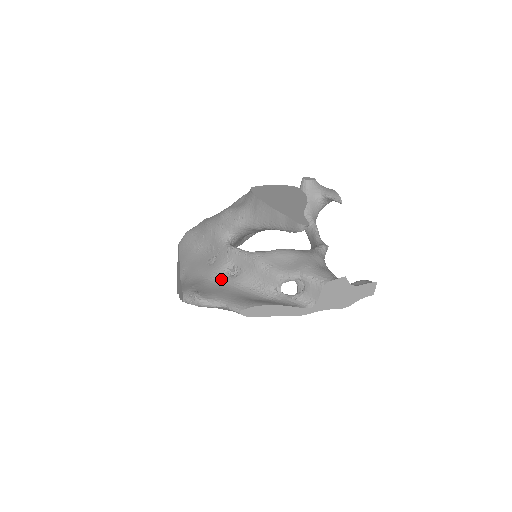
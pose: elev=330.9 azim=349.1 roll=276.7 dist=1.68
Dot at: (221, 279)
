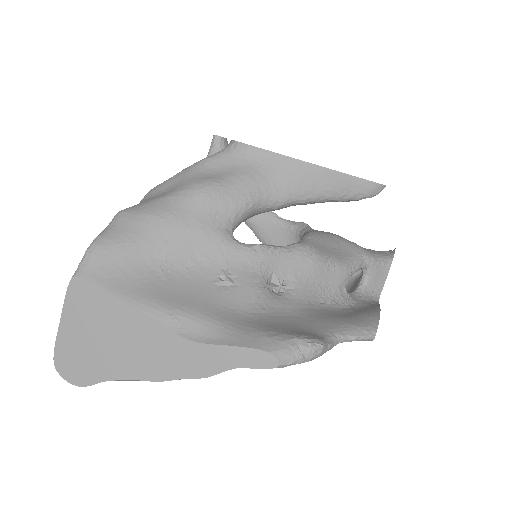
Dot at: (275, 304)
